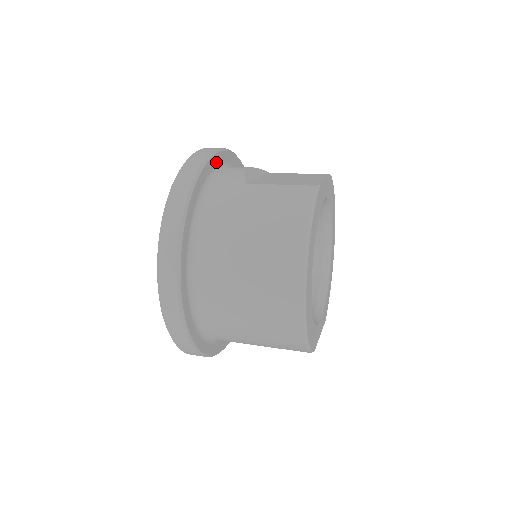
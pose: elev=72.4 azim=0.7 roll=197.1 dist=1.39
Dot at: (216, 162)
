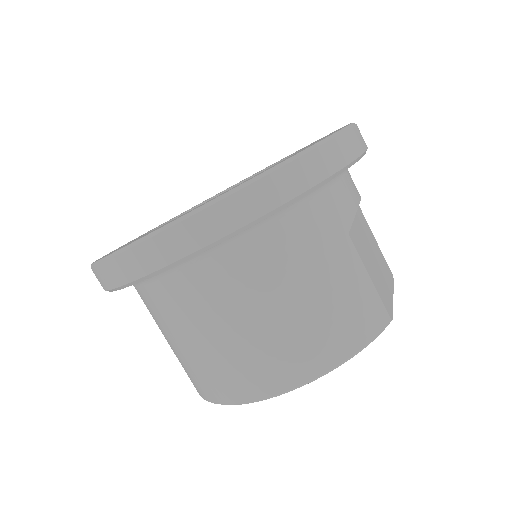
Dot at: occluded
